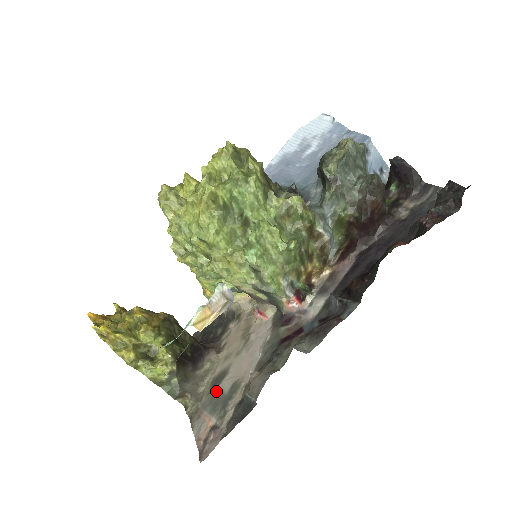
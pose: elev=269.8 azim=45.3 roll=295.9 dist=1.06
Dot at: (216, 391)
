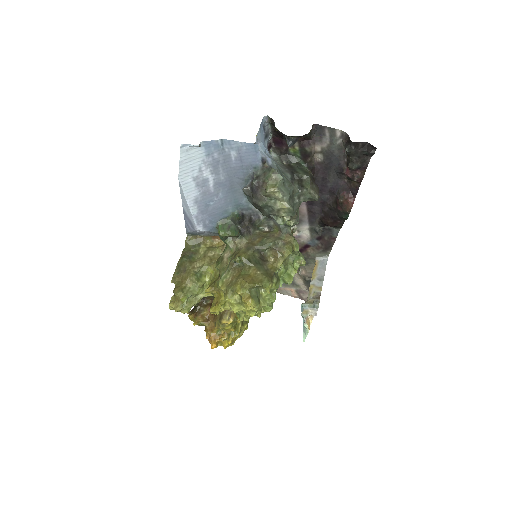
Dot at: occluded
